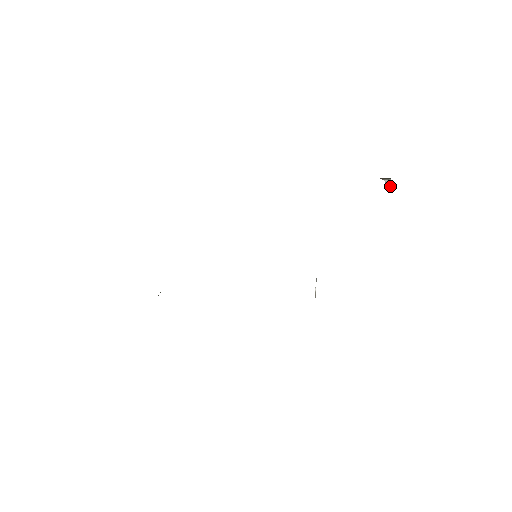
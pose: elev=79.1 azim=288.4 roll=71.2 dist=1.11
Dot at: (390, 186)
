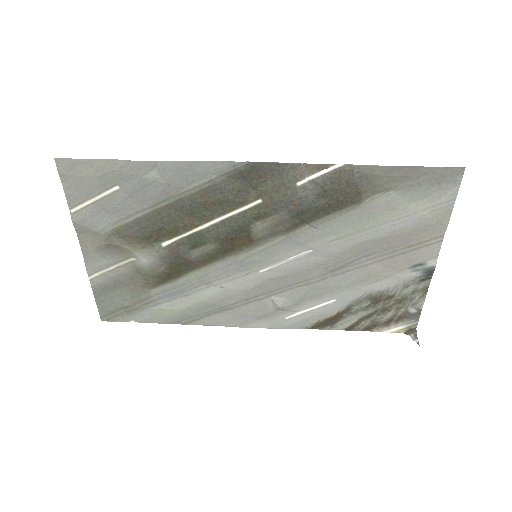
Dot at: (417, 342)
